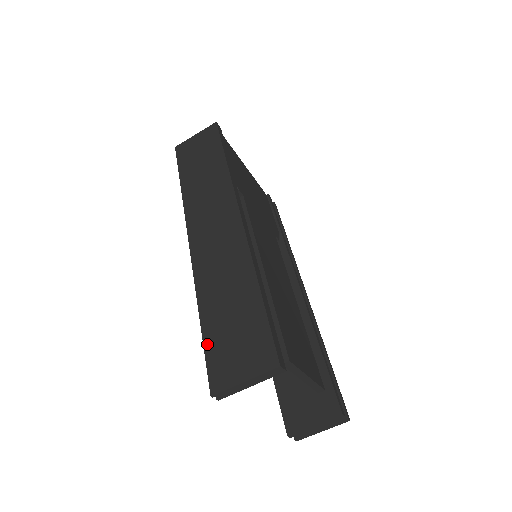
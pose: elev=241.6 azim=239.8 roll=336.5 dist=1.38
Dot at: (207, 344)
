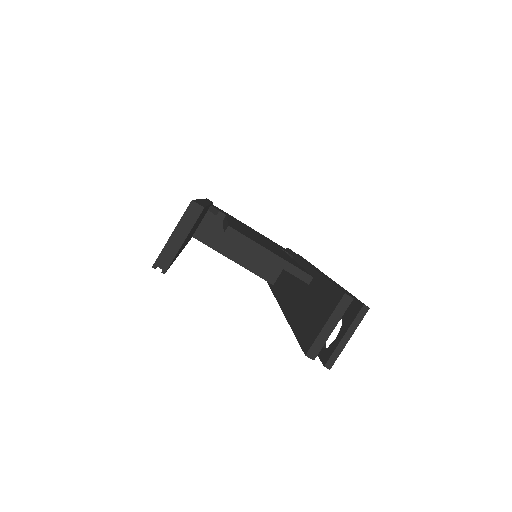
Dot at: occluded
